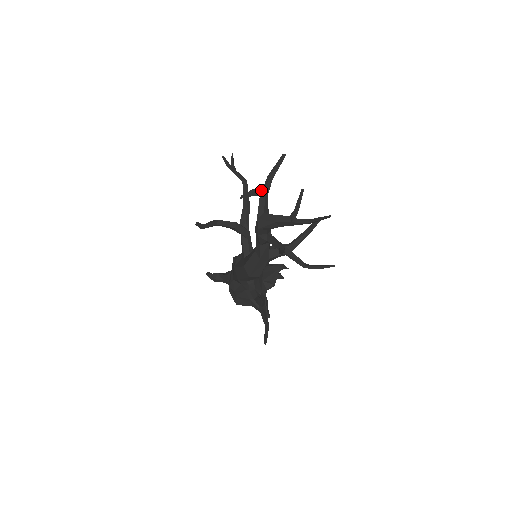
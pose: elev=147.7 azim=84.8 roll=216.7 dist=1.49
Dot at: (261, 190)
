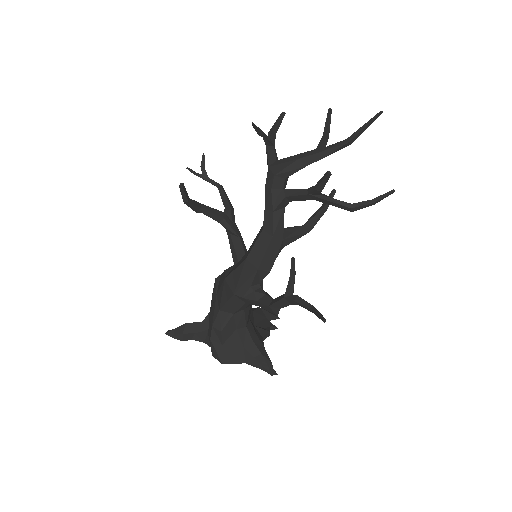
Dot at: (267, 137)
